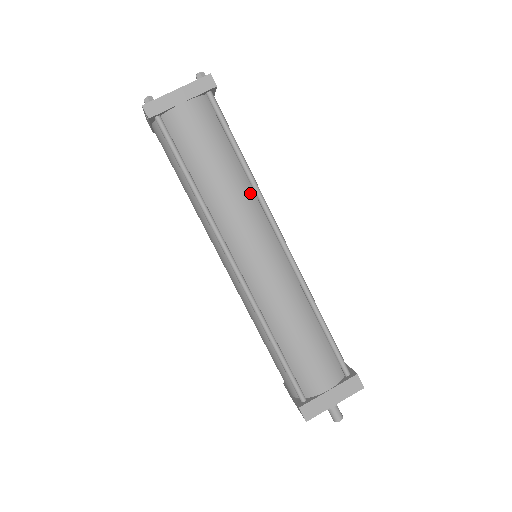
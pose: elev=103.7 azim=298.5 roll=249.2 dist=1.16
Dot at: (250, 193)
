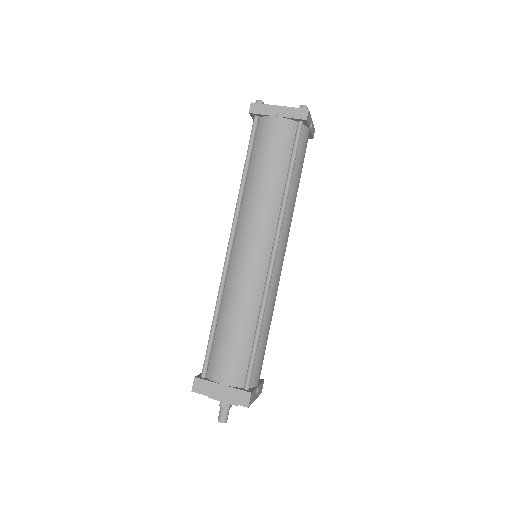
Dot at: (277, 206)
